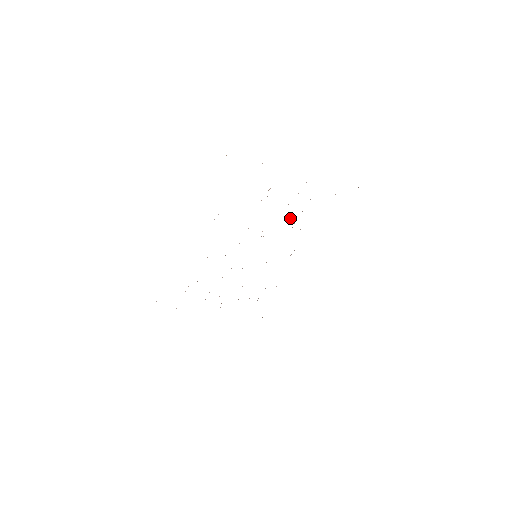
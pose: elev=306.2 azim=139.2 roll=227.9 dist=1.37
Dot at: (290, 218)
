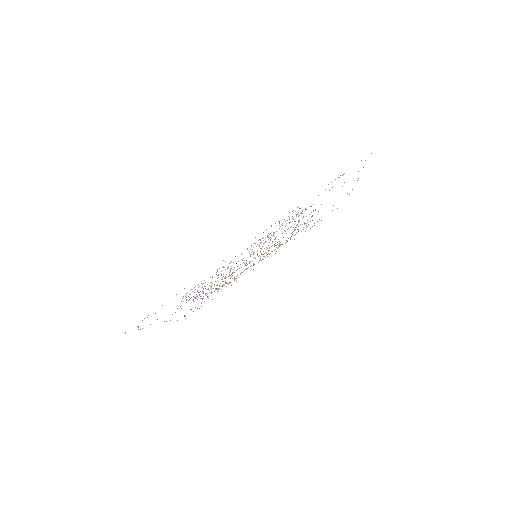
Dot at: occluded
